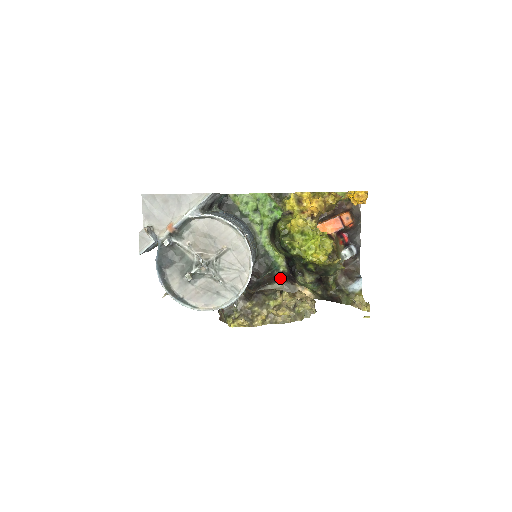
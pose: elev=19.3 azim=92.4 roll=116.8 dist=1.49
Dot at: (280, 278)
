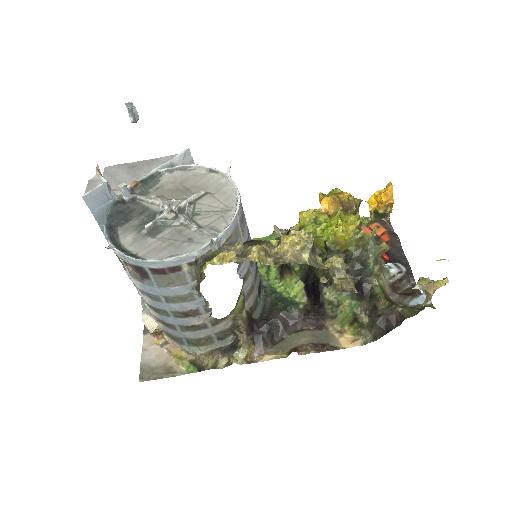
Dot at: (302, 322)
